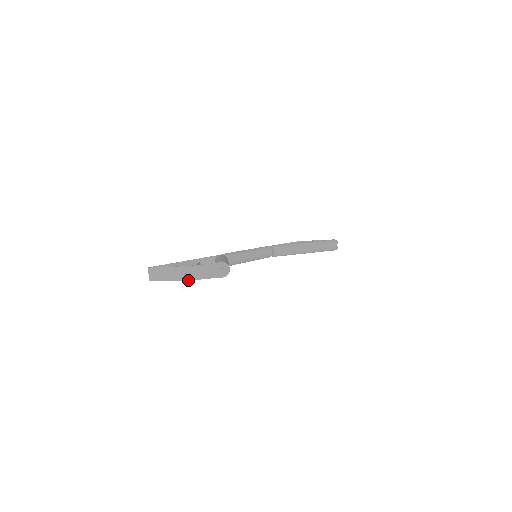
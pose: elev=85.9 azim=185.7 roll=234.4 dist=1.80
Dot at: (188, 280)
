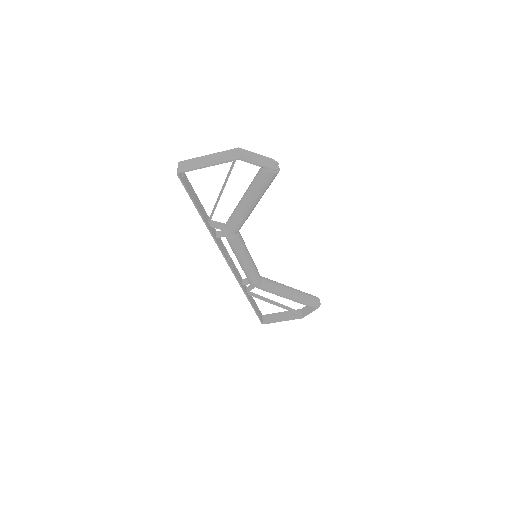
Dot at: (239, 158)
